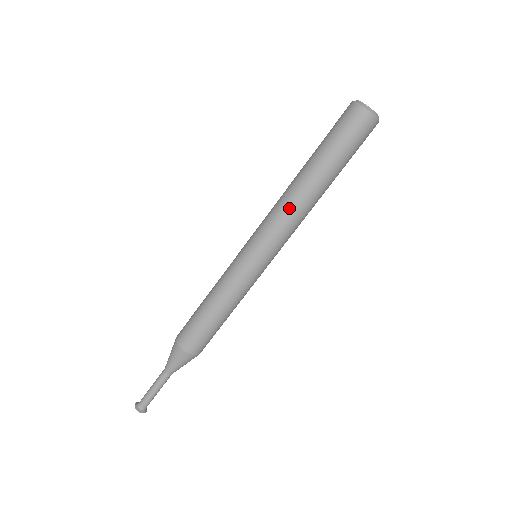
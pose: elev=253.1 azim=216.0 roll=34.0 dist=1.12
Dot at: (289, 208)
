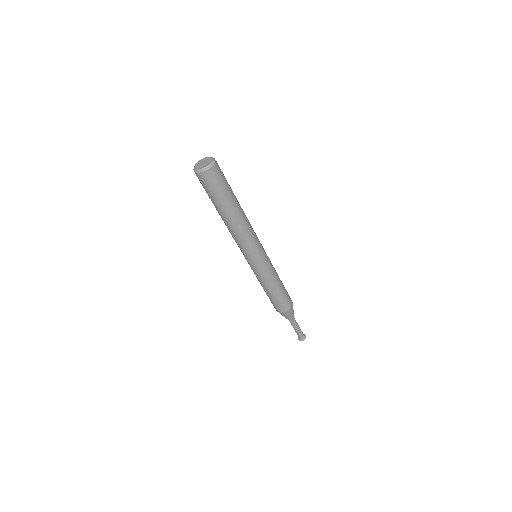
Dot at: (232, 235)
